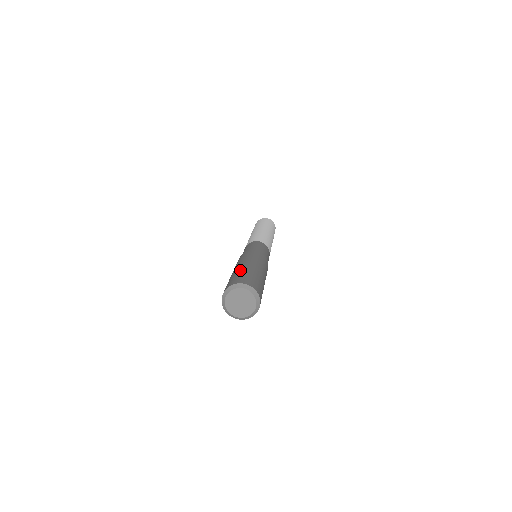
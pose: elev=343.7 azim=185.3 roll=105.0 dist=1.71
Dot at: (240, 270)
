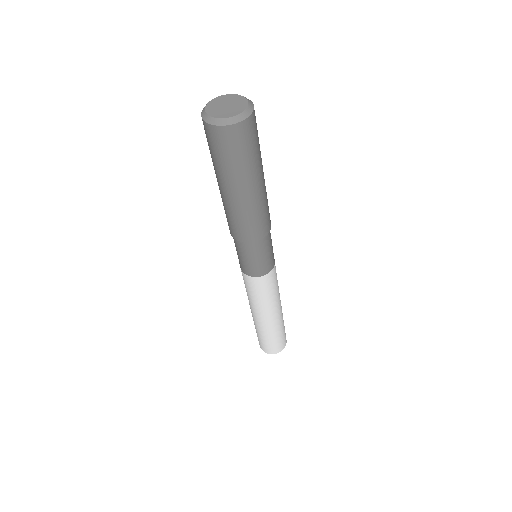
Dot at: occluded
